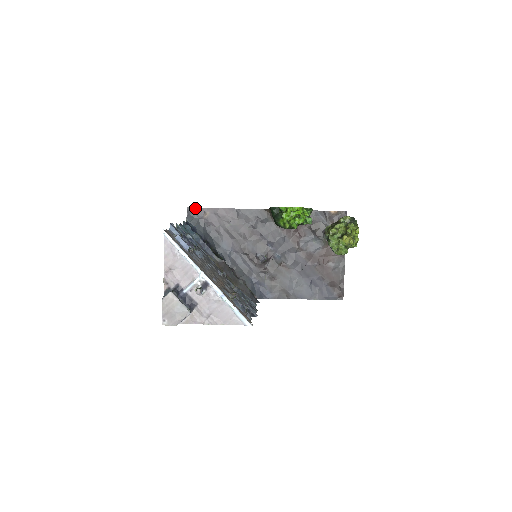
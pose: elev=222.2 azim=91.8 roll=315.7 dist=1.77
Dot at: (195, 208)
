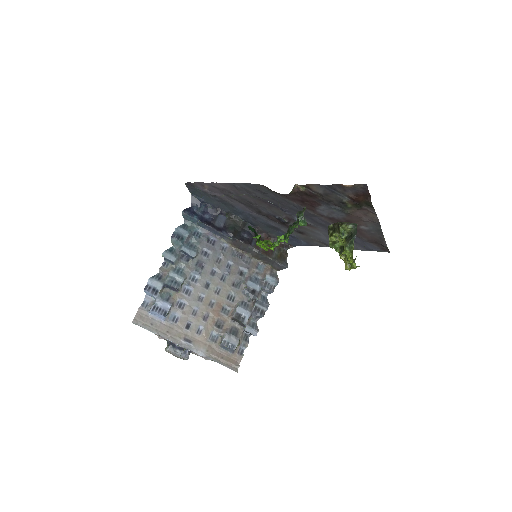
Dot at: (192, 183)
